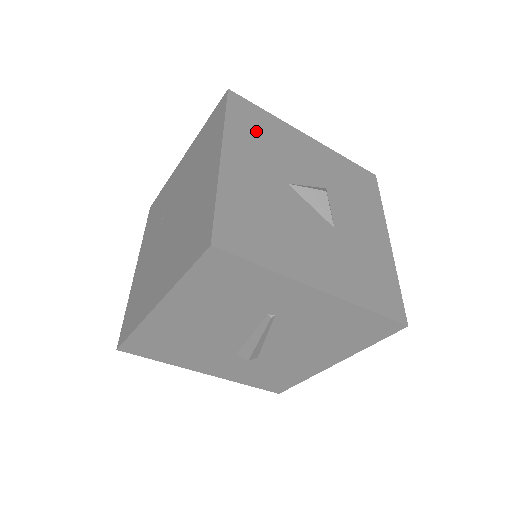
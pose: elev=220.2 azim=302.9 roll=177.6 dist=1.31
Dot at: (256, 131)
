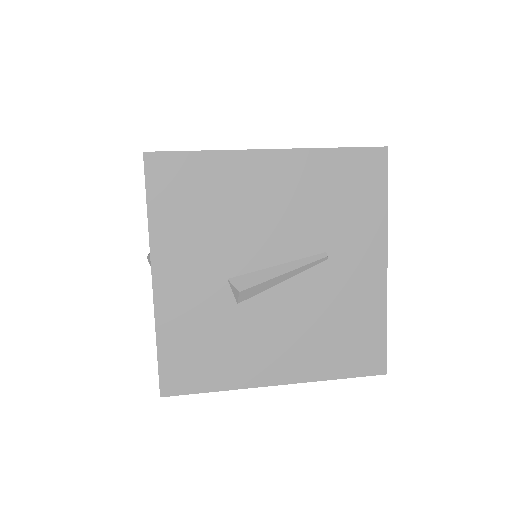
Dot at: occluded
